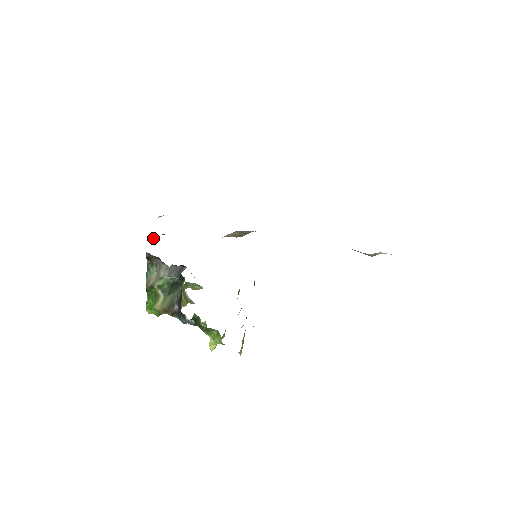
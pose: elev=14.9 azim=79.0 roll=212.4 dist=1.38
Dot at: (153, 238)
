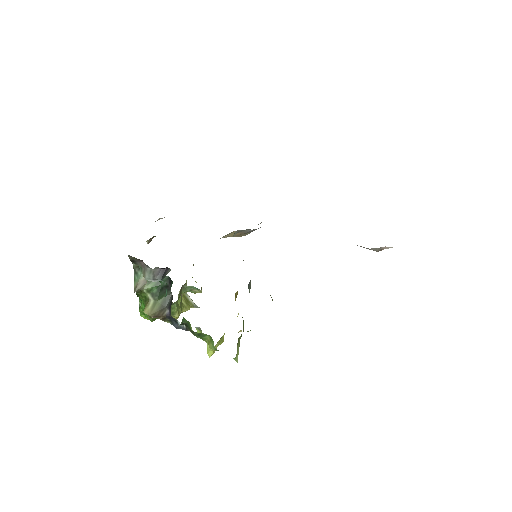
Dot at: (149, 241)
